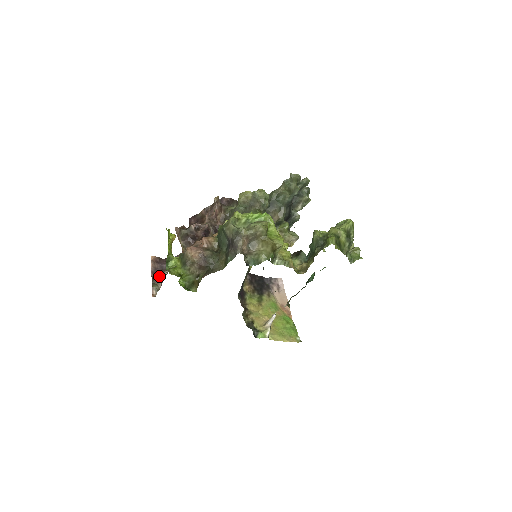
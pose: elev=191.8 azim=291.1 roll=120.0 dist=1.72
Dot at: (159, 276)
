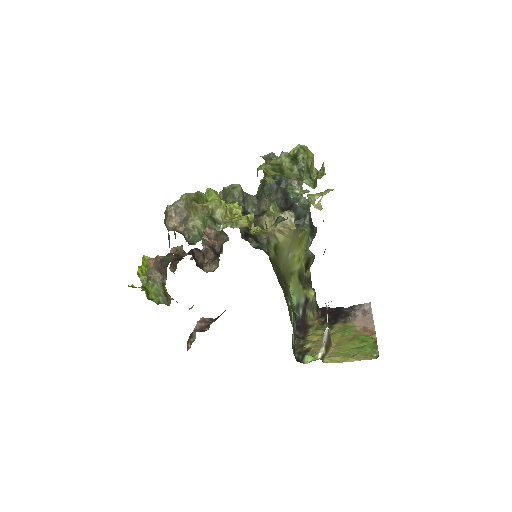
Dot at: (201, 331)
